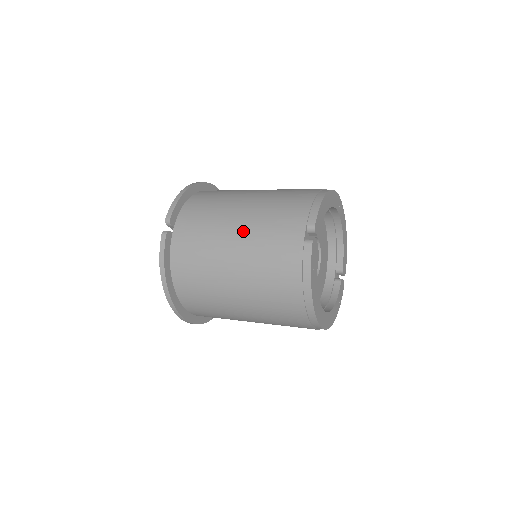
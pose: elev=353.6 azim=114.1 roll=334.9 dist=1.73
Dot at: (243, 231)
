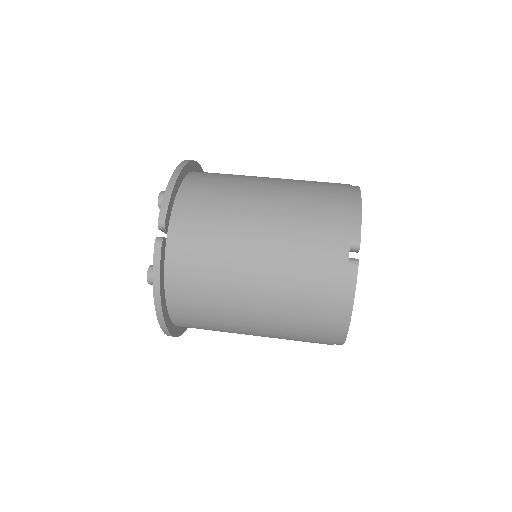
Dot at: (268, 244)
